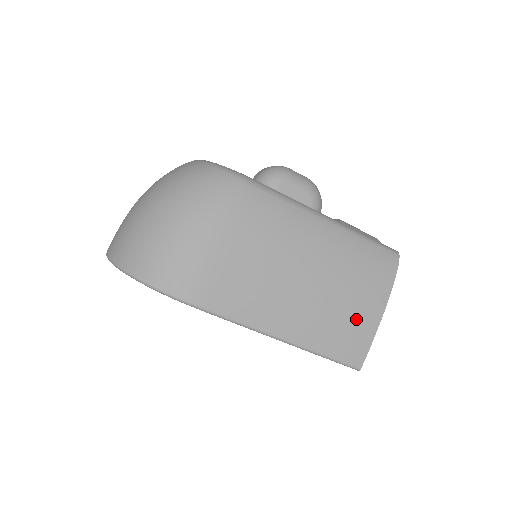
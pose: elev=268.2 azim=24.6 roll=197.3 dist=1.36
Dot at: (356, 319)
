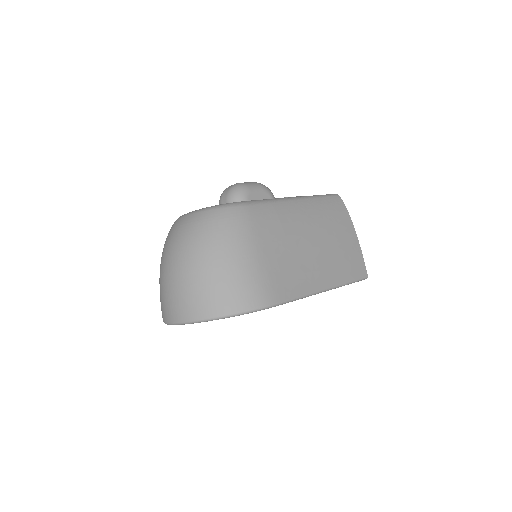
Dot at: (349, 248)
